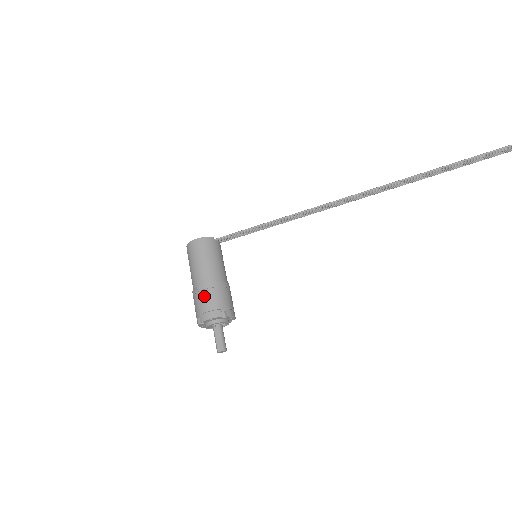
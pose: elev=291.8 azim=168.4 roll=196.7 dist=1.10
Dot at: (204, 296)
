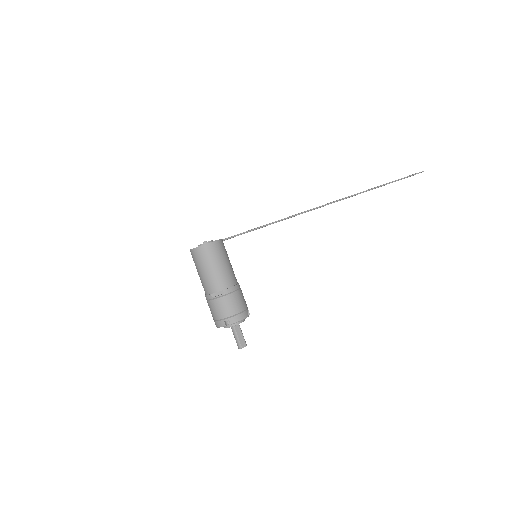
Dot at: (233, 299)
